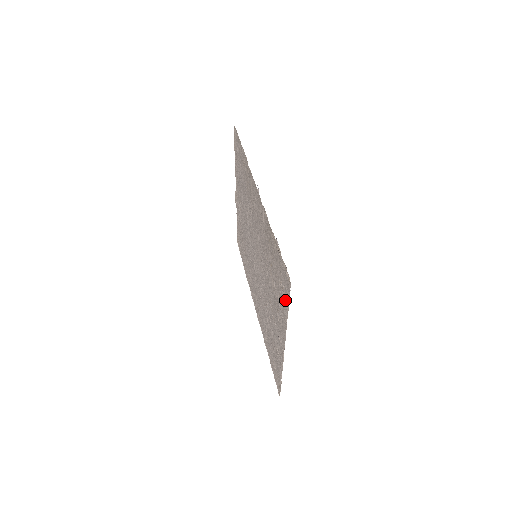
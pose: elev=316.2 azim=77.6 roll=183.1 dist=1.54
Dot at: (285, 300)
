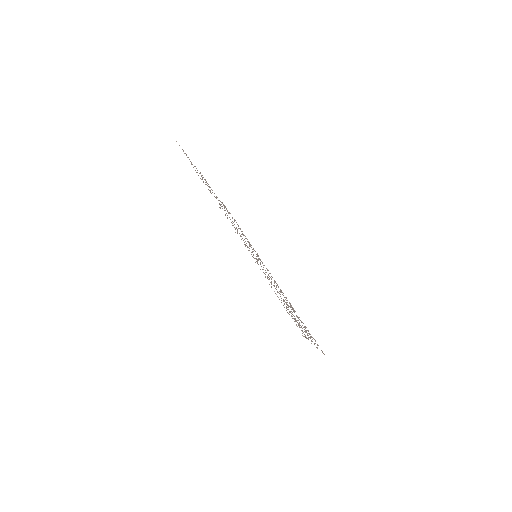
Dot at: occluded
